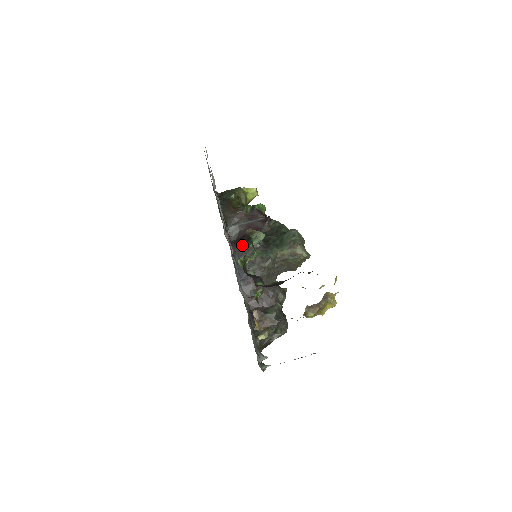
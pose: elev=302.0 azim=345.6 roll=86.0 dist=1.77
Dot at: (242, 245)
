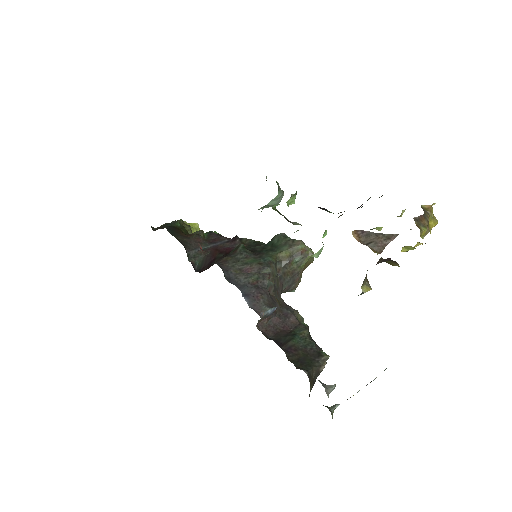
Dot at: (222, 260)
